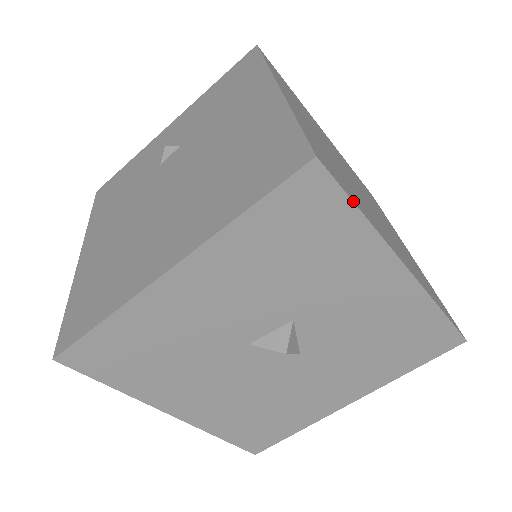
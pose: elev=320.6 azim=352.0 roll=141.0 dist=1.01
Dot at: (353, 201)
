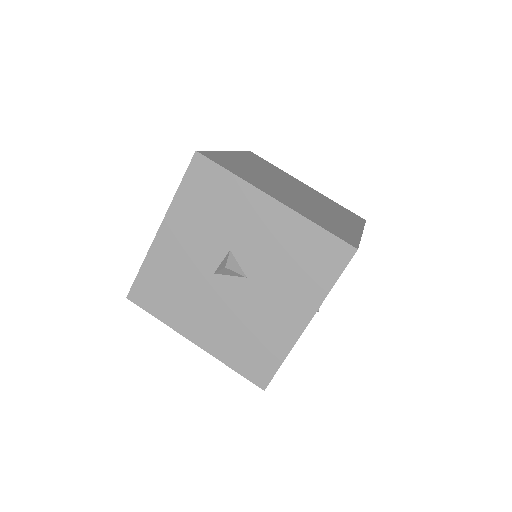
Dot at: (224, 167)
